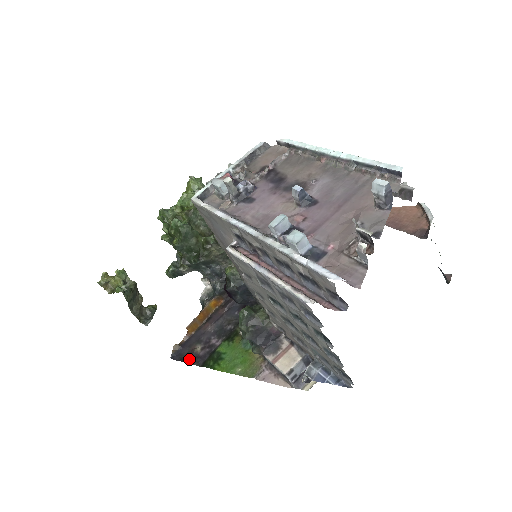
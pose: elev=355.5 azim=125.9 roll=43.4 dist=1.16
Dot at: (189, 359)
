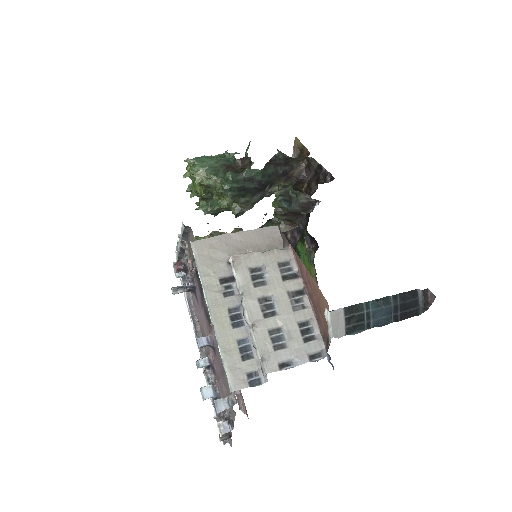
Dot at: occluded
